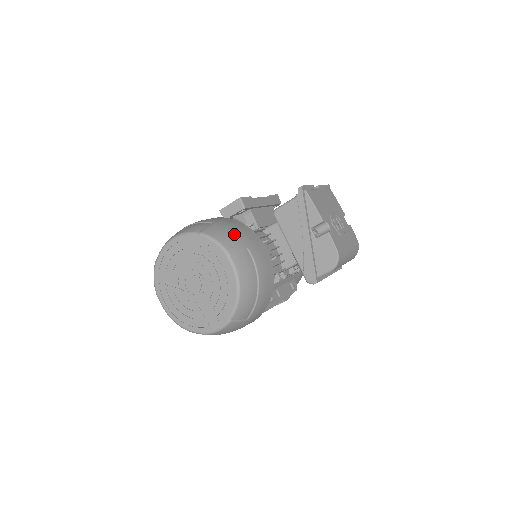
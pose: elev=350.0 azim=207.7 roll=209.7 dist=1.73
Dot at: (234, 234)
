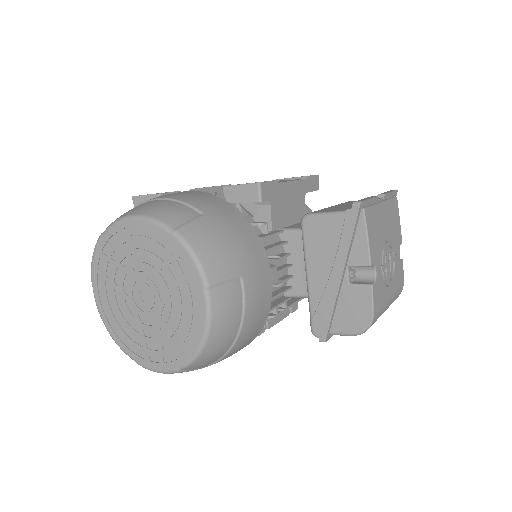
Dot at: (228, 247)
